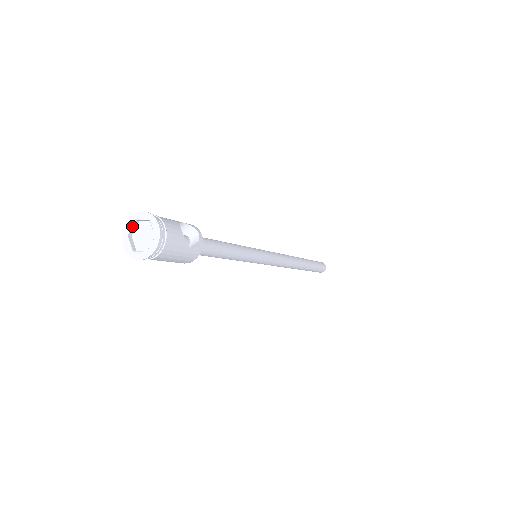
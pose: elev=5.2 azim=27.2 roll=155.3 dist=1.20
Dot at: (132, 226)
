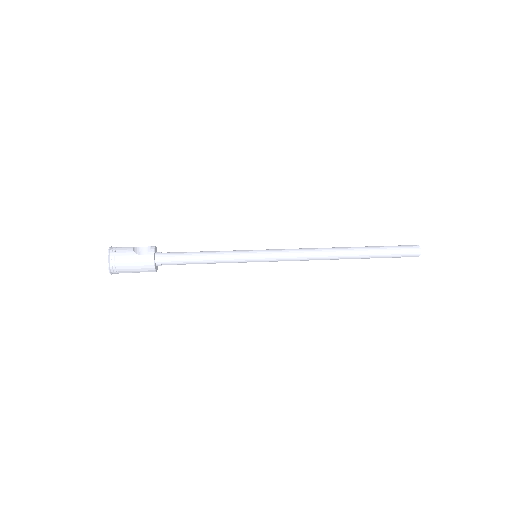
Dot at: occluded
